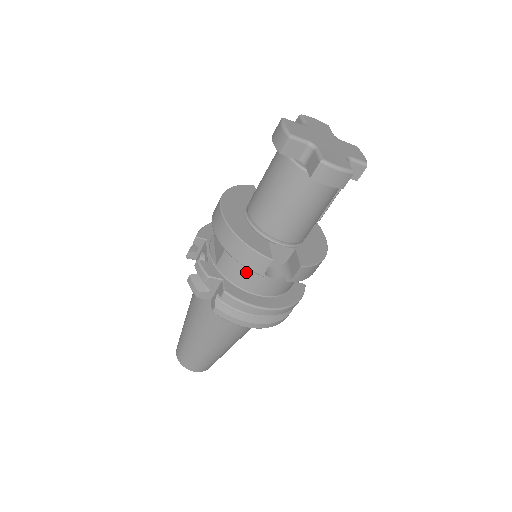
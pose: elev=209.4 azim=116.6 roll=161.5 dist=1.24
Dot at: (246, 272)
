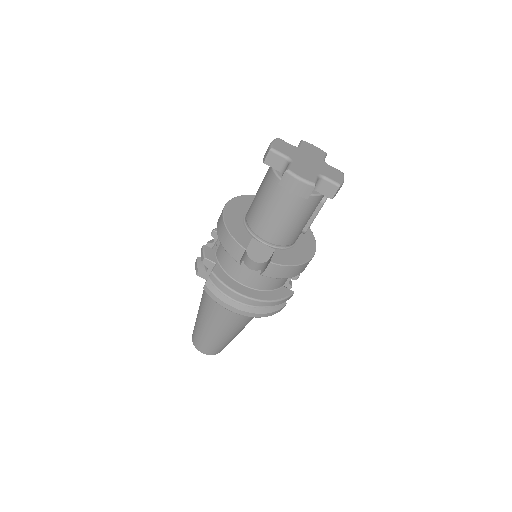
Dot at: (232, 260)
